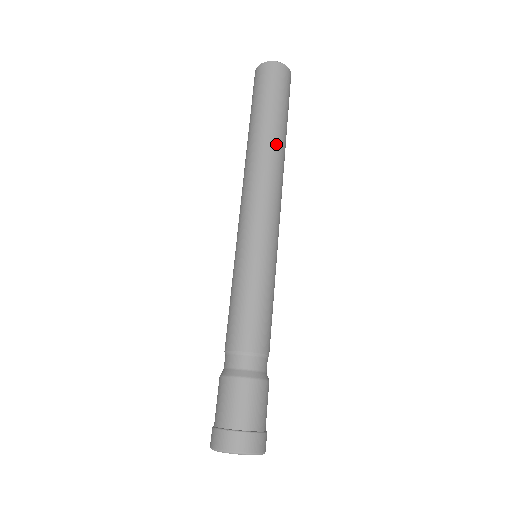
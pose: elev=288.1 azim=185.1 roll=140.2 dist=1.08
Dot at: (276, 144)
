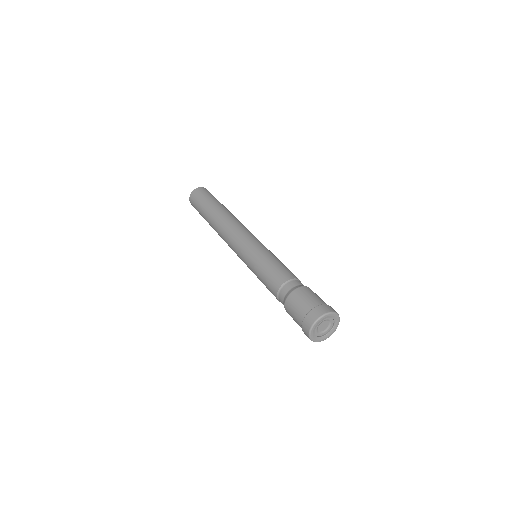
Dot at: (225, 211)
